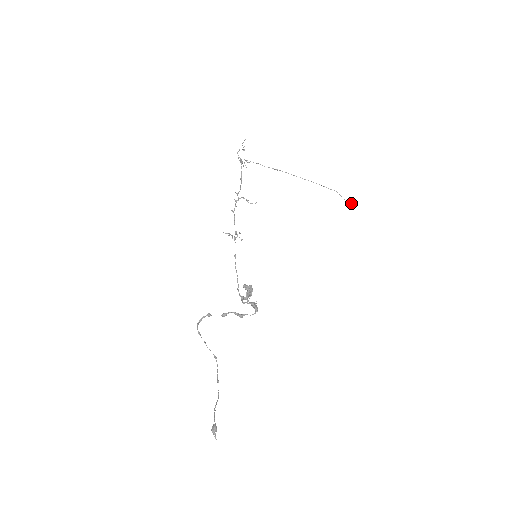
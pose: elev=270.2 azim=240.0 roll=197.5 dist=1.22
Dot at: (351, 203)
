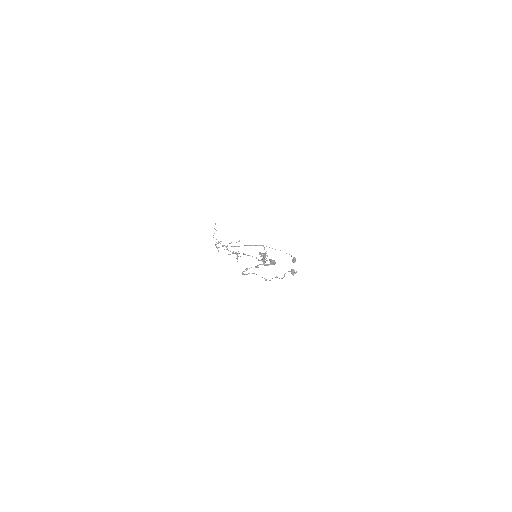
Dot at: (294, 257)
